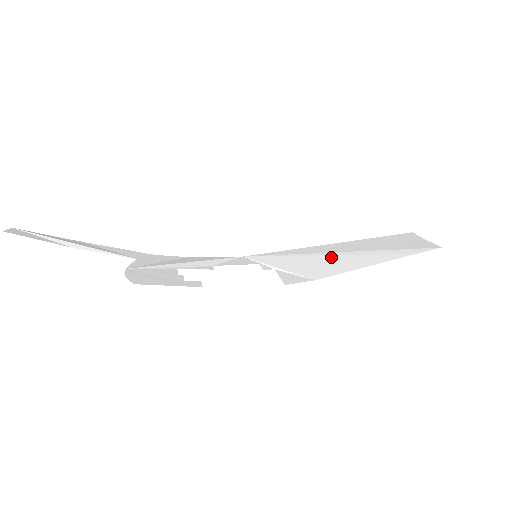
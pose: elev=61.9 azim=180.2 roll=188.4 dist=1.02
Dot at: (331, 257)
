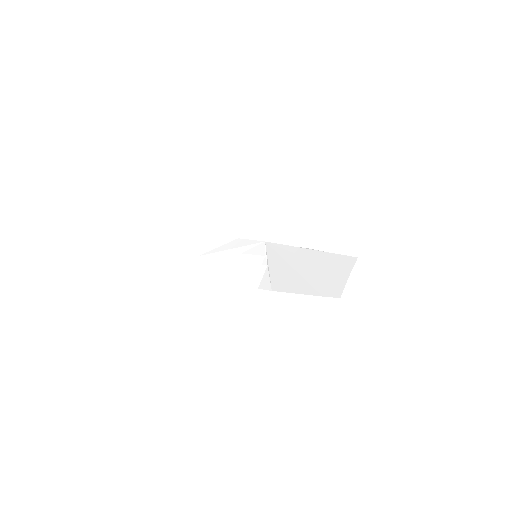
Dot at: (291, 270)
